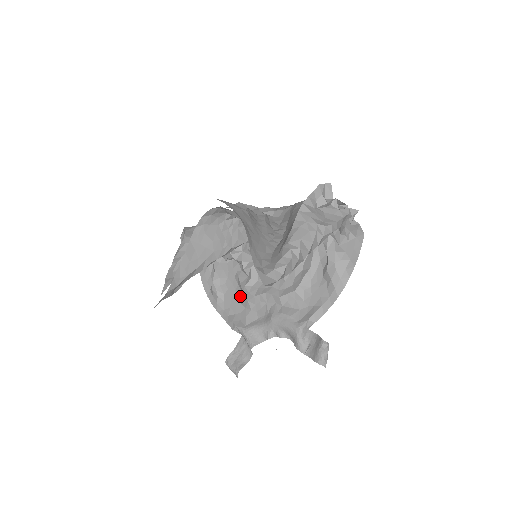
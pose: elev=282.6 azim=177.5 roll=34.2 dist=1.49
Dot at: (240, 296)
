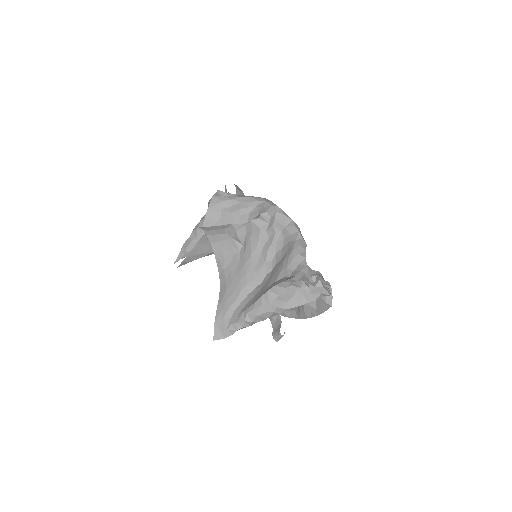
Dot at: occluded
